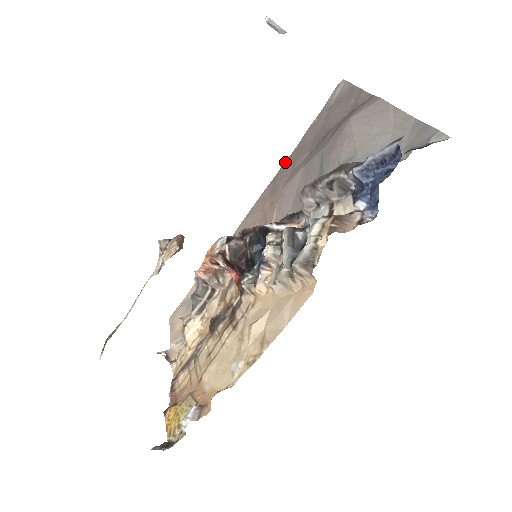
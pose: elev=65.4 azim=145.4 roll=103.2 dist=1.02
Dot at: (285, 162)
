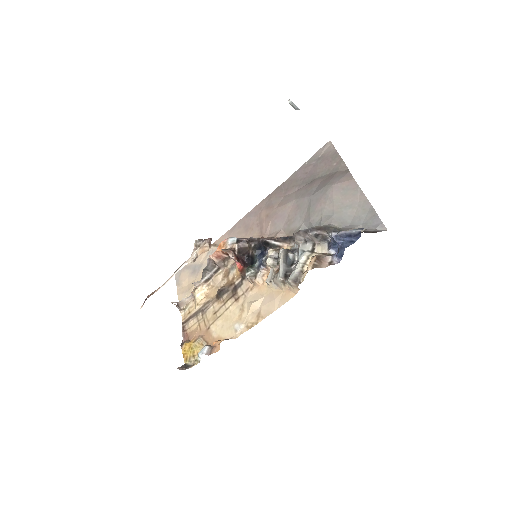
Dot at: (280, 186)
